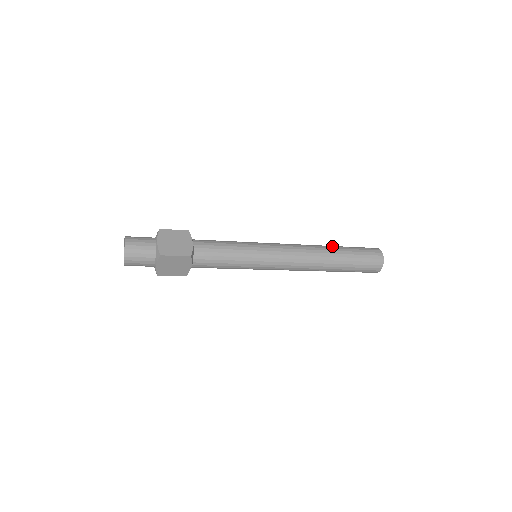
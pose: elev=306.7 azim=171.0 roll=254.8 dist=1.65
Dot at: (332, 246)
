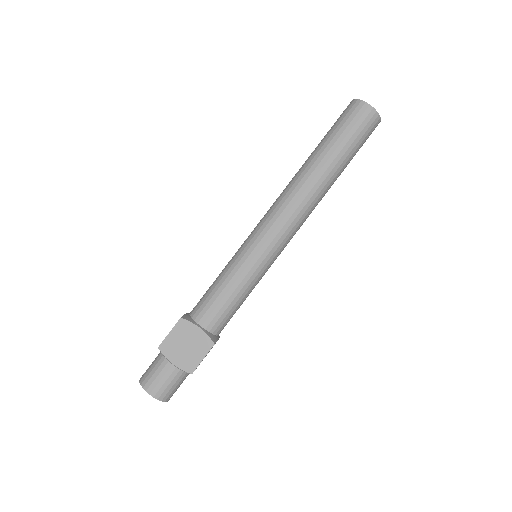
Dot at: (314, 160)
